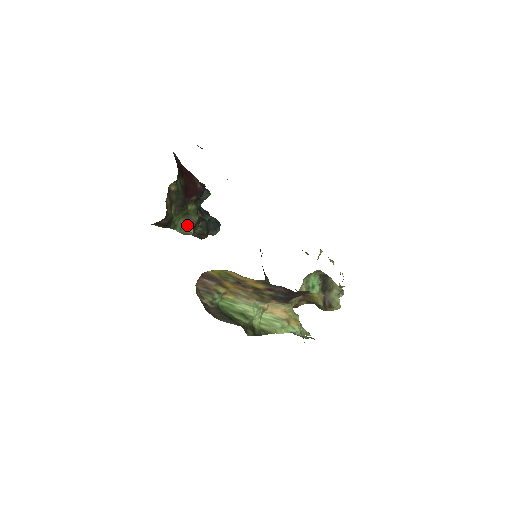
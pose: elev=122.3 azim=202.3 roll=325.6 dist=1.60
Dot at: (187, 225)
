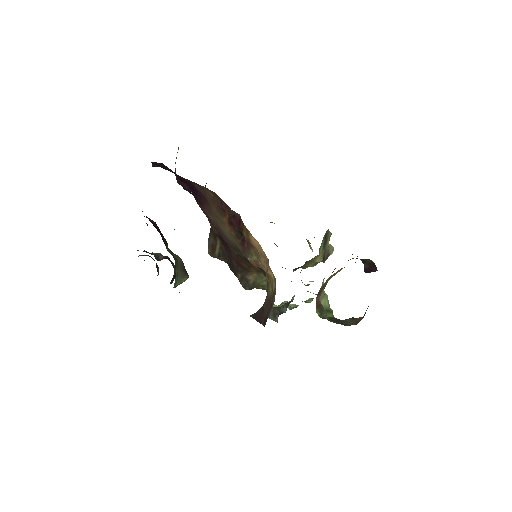
Dot at: (180, 272)
